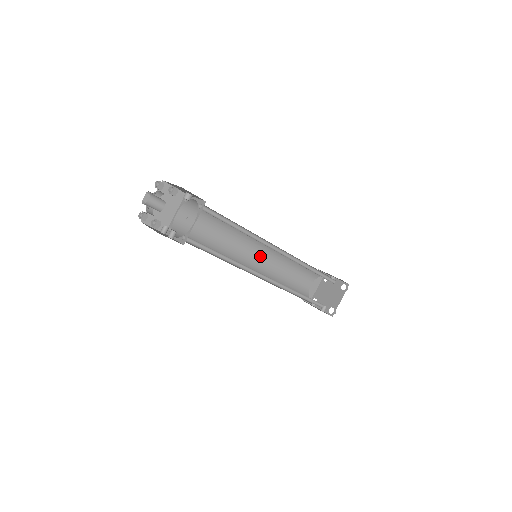
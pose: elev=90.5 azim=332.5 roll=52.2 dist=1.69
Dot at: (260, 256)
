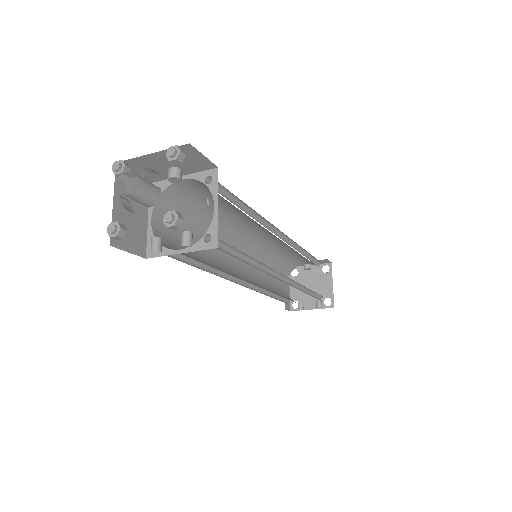
Dot at: (243, 263)
